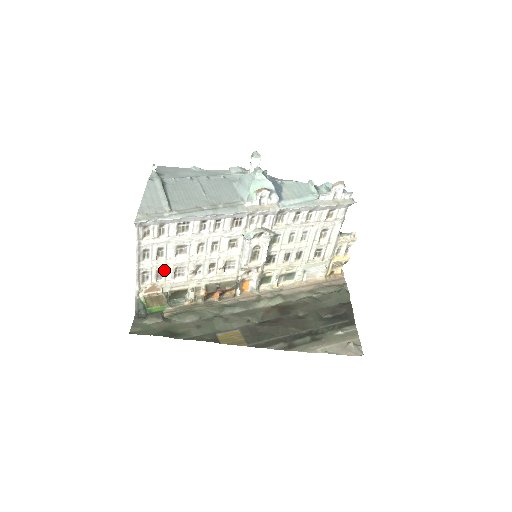
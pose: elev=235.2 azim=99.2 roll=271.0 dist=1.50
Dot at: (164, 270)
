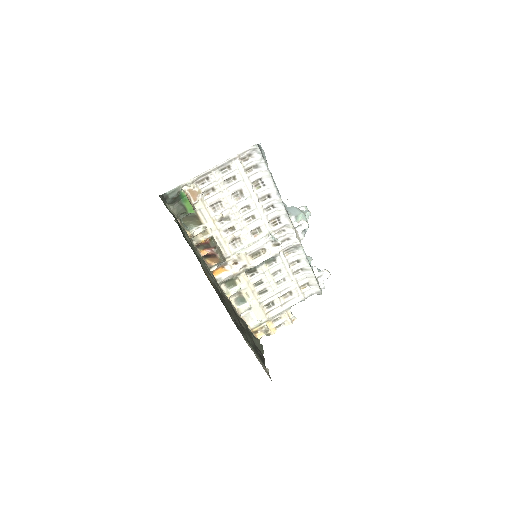
Dot at: (215, 193)
